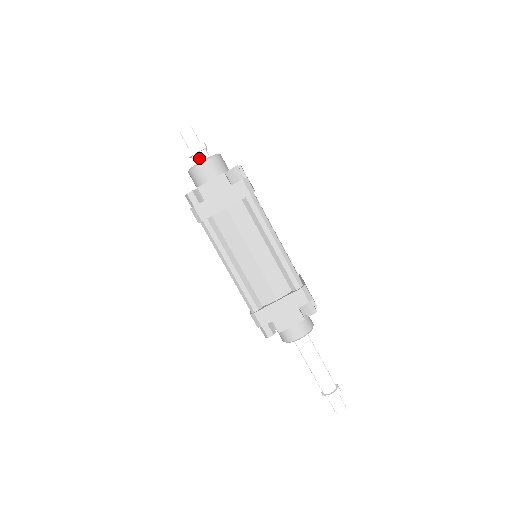
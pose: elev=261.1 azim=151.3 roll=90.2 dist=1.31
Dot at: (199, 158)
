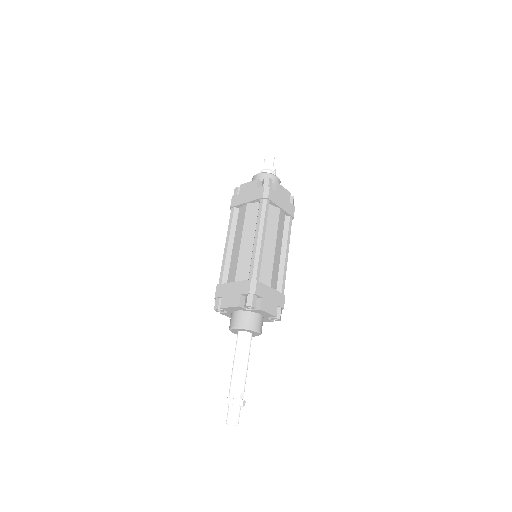
Dot at: occluded
